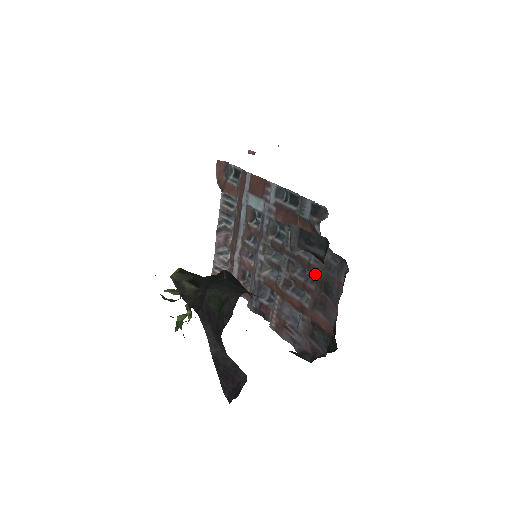
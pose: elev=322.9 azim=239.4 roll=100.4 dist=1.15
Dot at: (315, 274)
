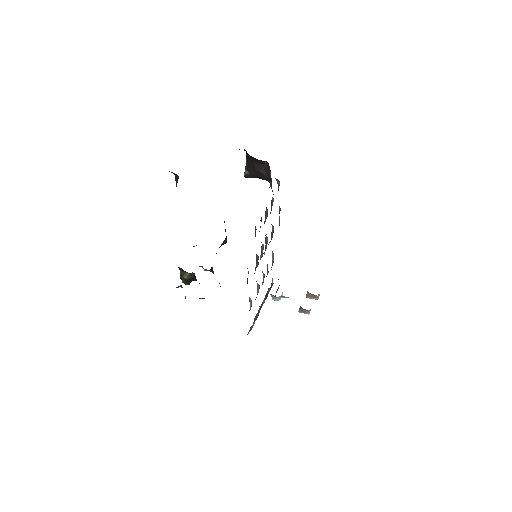
Dot at: occluded
